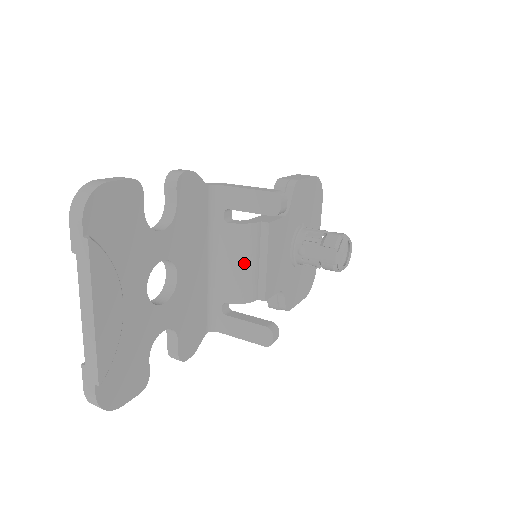
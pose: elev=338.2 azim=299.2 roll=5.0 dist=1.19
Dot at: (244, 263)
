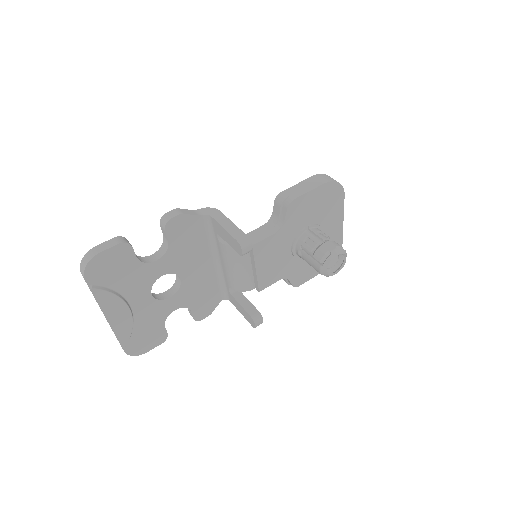
Dot at: (237, 269)
